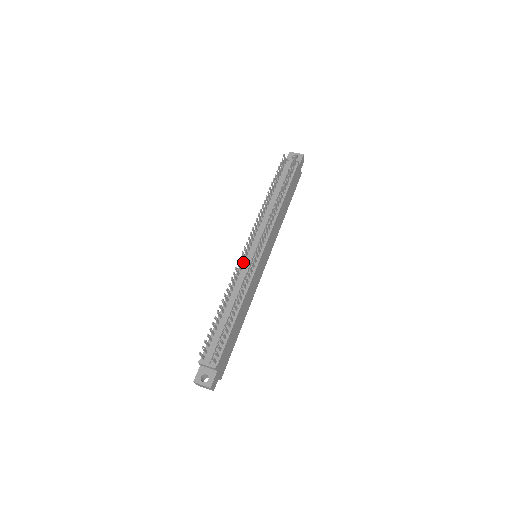
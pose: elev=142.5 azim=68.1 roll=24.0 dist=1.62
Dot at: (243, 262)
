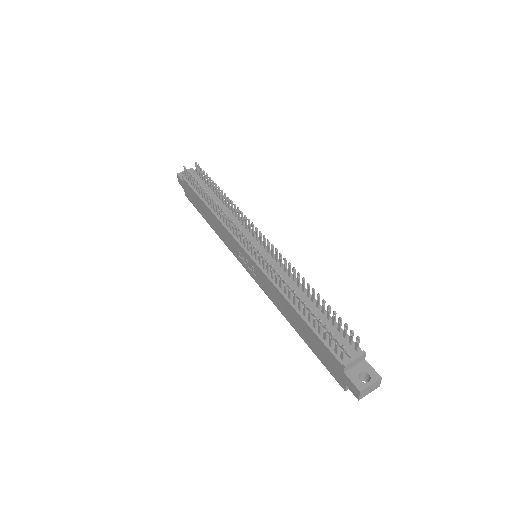
Dot at: (259, 260)
